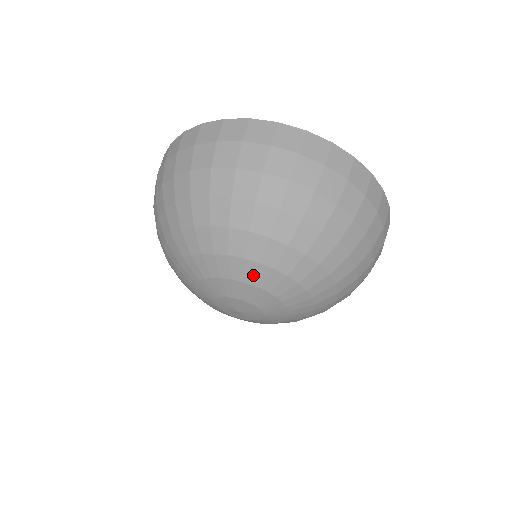
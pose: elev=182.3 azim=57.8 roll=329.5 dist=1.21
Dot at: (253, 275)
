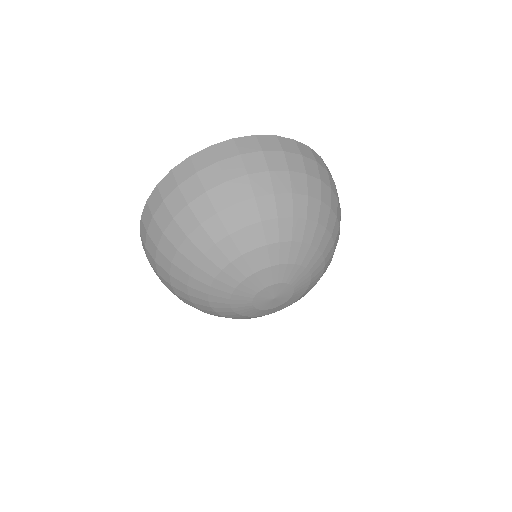
Dot at: (310, 259)
